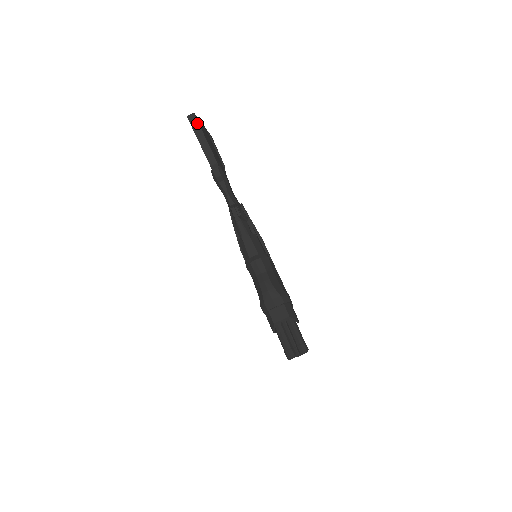
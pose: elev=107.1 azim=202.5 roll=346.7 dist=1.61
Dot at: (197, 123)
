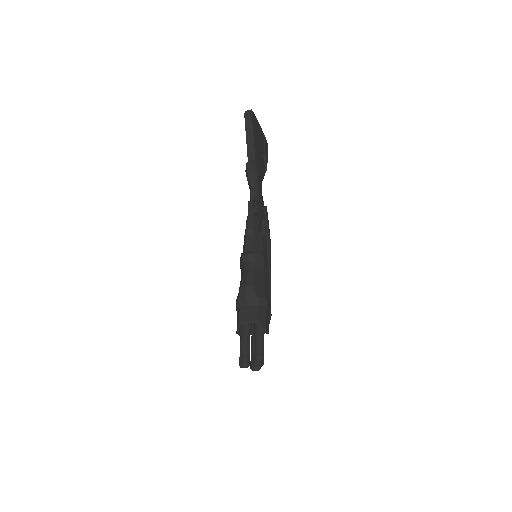
Dot at: (251, 119)
